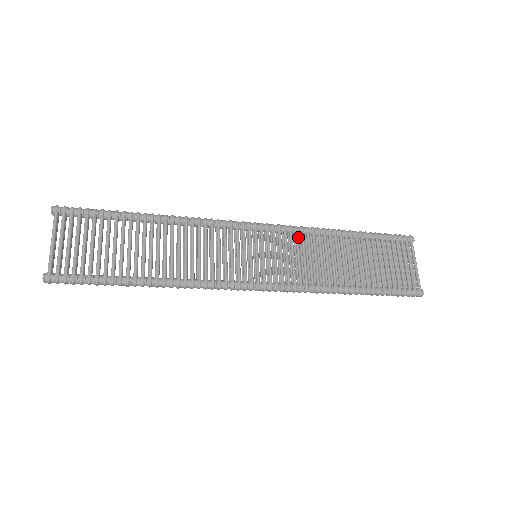
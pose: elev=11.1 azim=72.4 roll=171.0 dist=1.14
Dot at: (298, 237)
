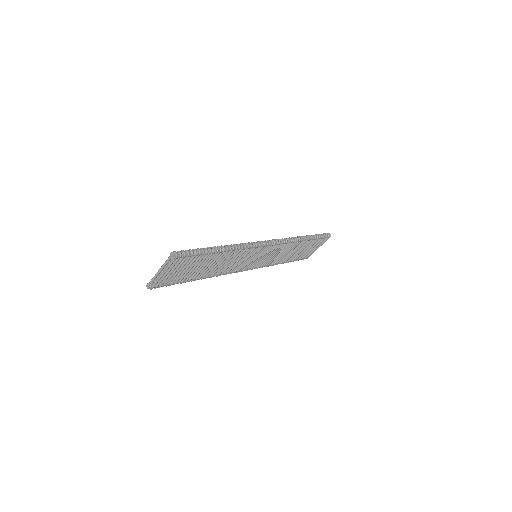
Dot at: (283, 247)
